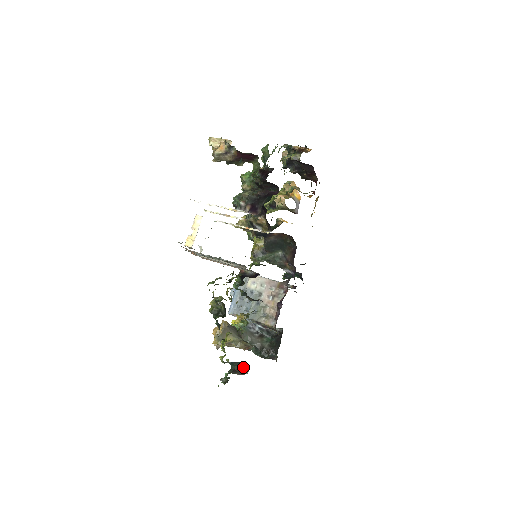
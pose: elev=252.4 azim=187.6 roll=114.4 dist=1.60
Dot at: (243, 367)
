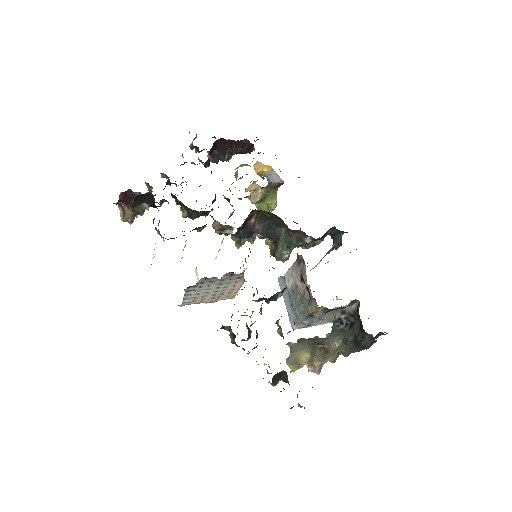
Dot at: (287, 377)
